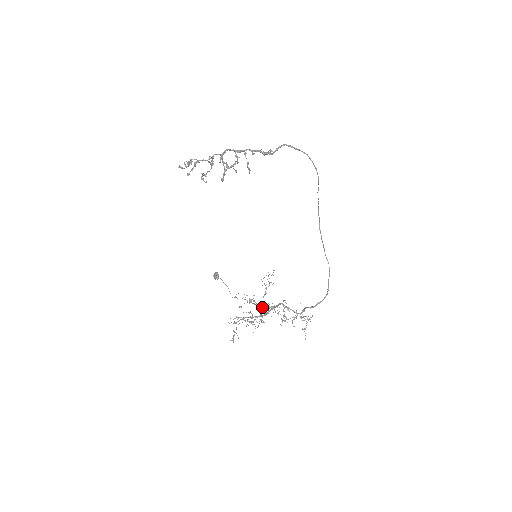
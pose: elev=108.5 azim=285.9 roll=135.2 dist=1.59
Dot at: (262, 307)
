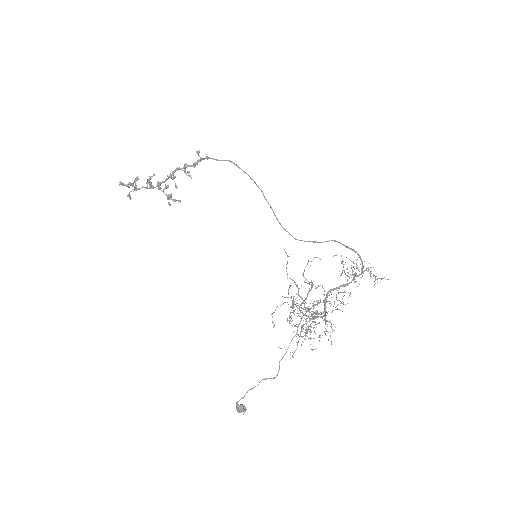
Dot at: (312, 306)
